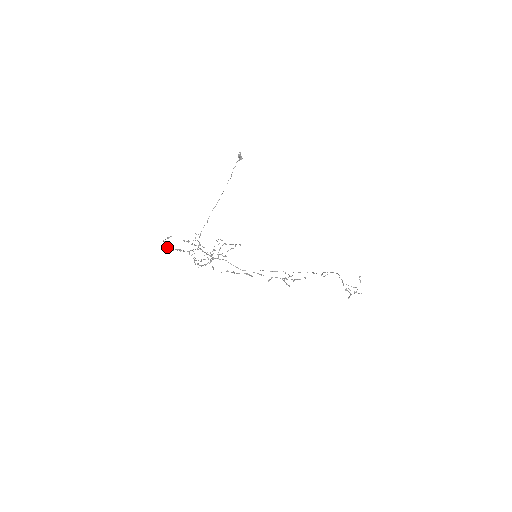
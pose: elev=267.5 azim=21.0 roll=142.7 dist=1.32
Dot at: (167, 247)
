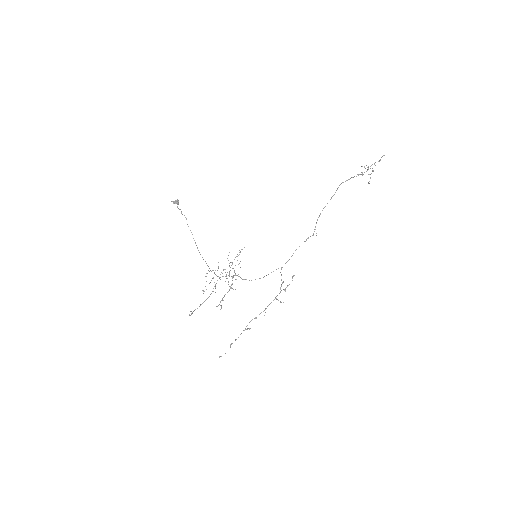
Dot at: occluded
